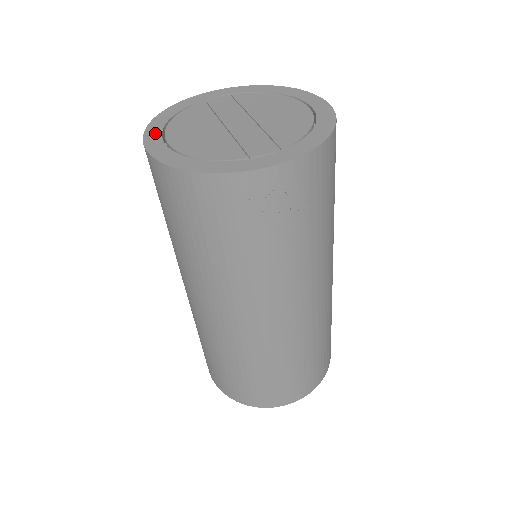
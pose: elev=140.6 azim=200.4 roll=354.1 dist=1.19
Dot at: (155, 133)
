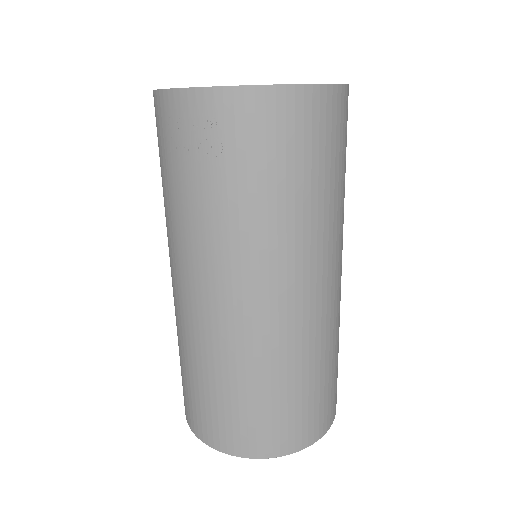
Dot at: occluded
